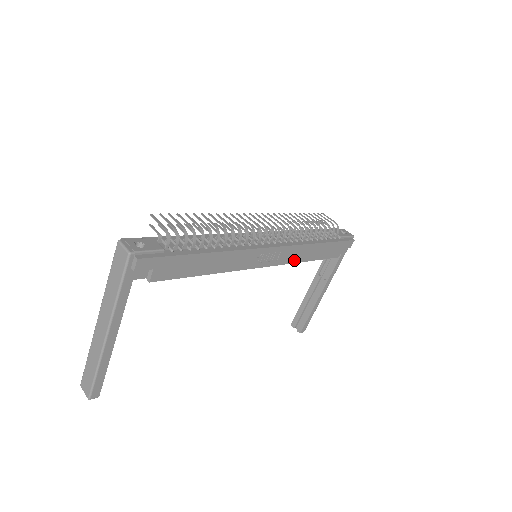
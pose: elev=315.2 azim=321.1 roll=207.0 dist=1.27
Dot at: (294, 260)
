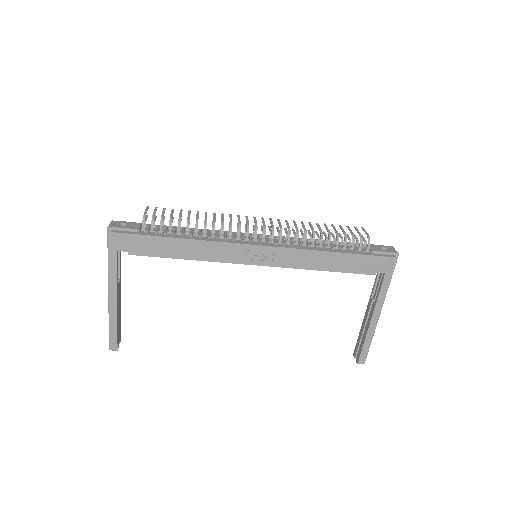
Dot at: (299, 265)
